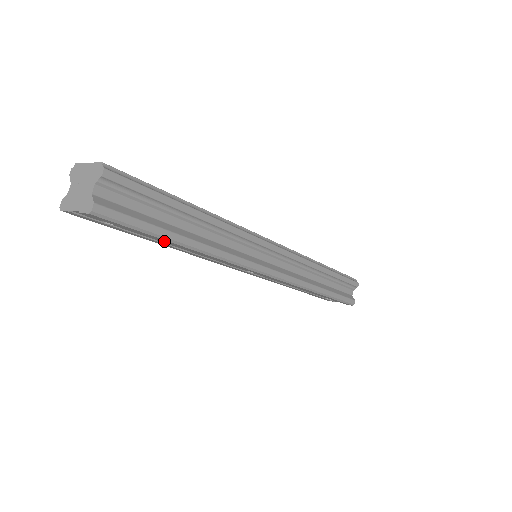
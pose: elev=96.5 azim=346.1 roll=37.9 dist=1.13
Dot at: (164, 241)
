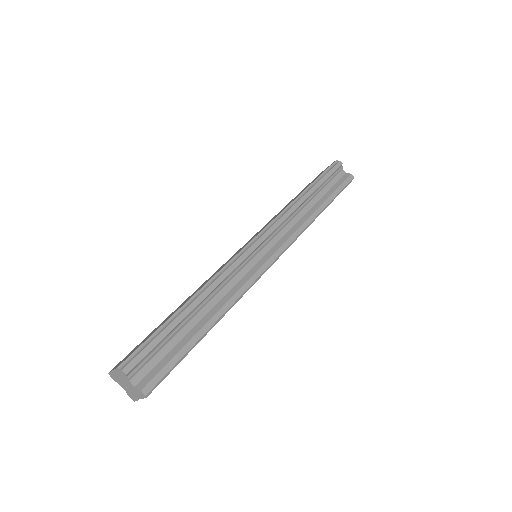
Dot at: occluded
